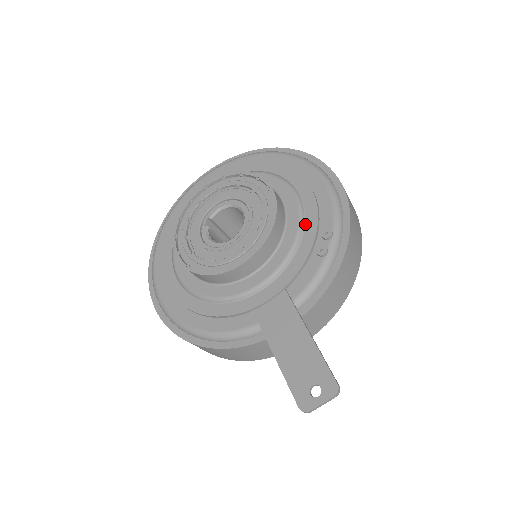
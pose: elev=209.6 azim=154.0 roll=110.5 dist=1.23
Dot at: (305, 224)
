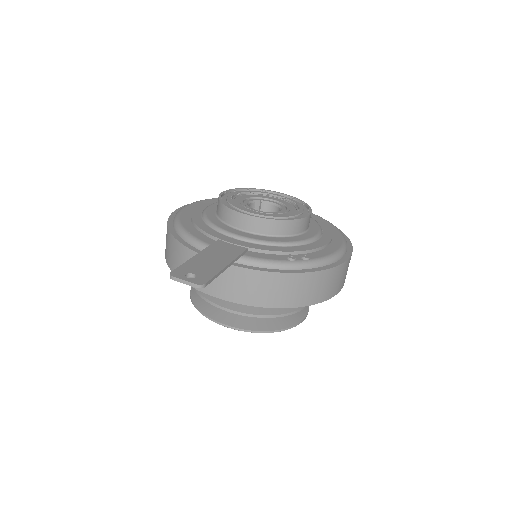
Dot at: (302, 245)
